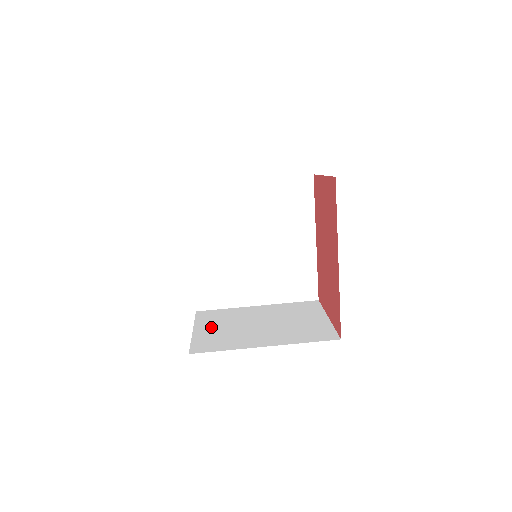
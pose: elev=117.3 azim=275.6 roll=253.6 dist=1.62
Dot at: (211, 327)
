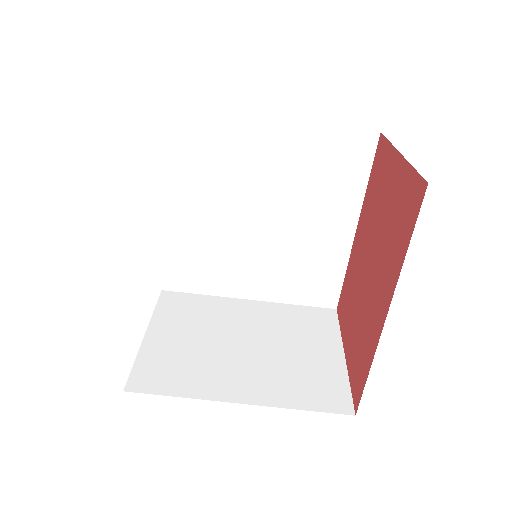
Dot at: (173, 333)
